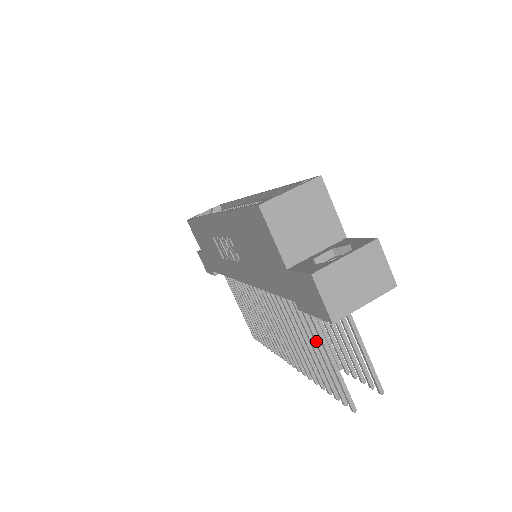
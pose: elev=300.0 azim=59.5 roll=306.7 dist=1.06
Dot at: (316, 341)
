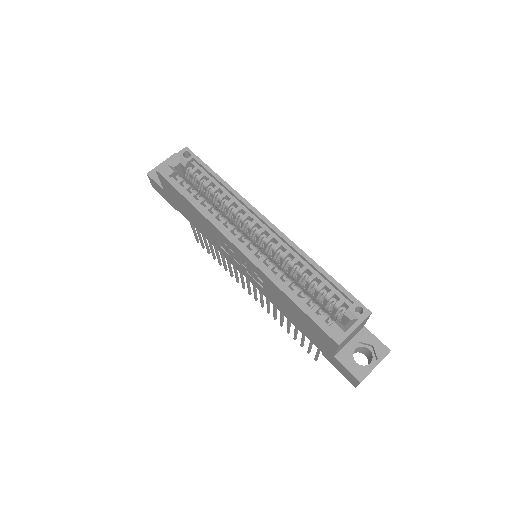
Dot at: (312, 343)
